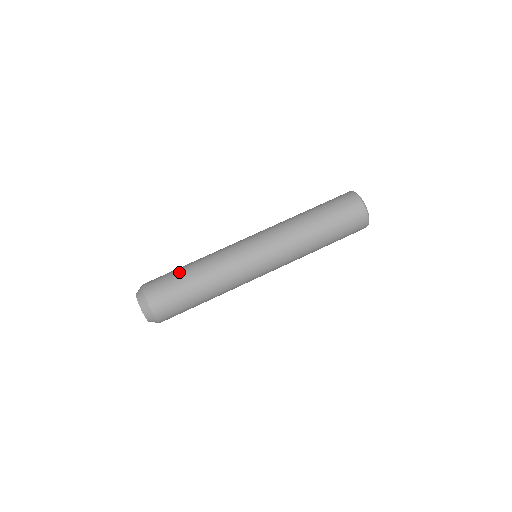
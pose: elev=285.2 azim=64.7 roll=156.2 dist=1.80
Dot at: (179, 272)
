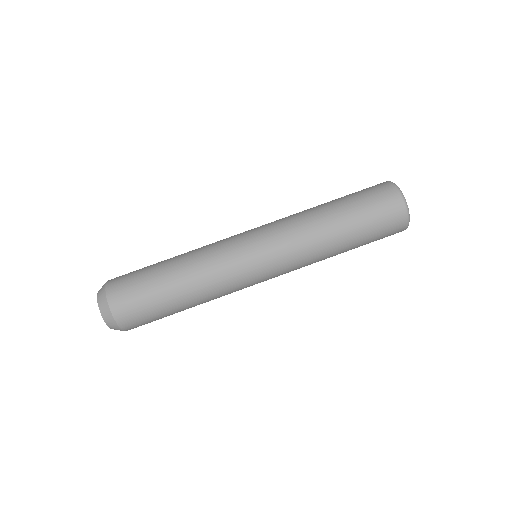
Dot at: (154, 264)
